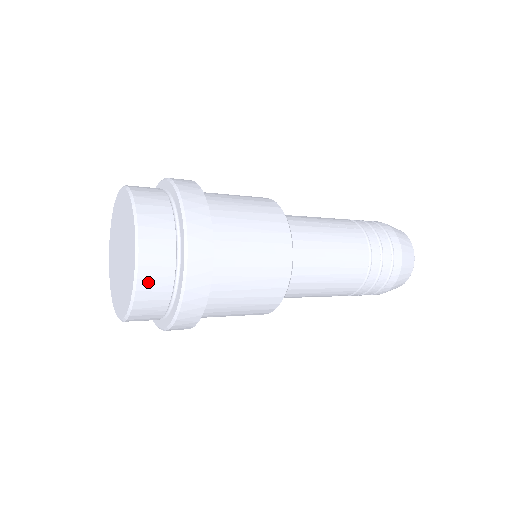
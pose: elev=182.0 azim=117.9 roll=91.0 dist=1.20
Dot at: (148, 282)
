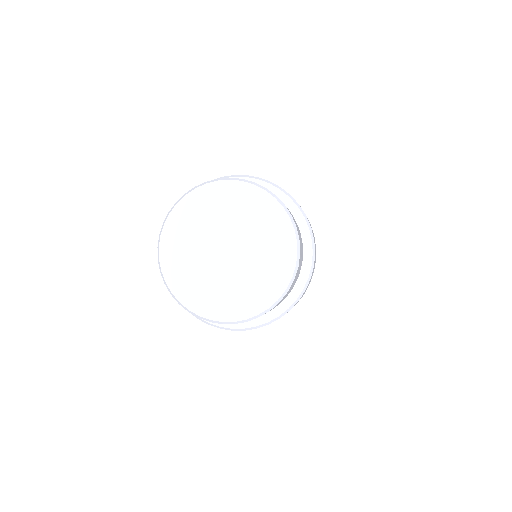
Dot at: (293, 283)
